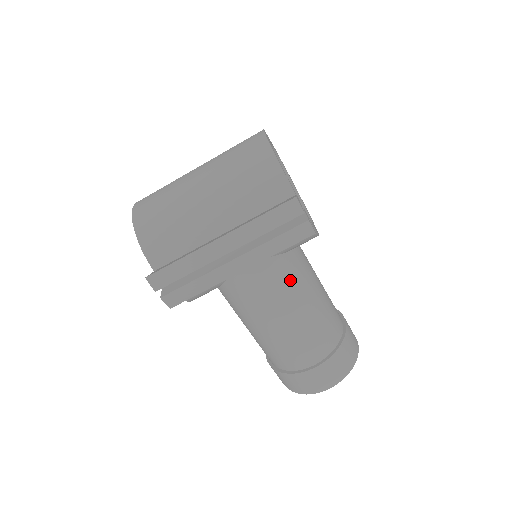
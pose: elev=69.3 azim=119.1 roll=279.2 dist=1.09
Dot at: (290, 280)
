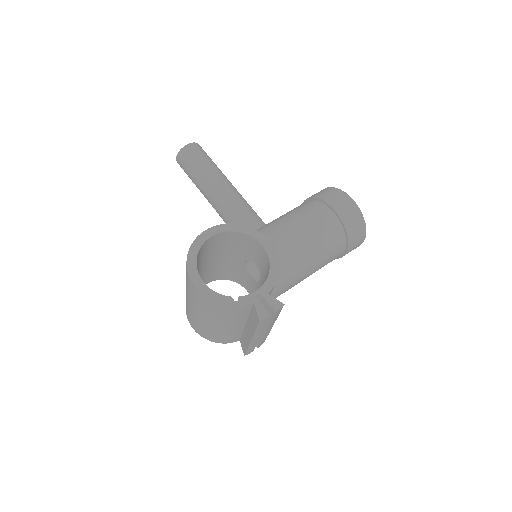
Dot at: (291, 274)
